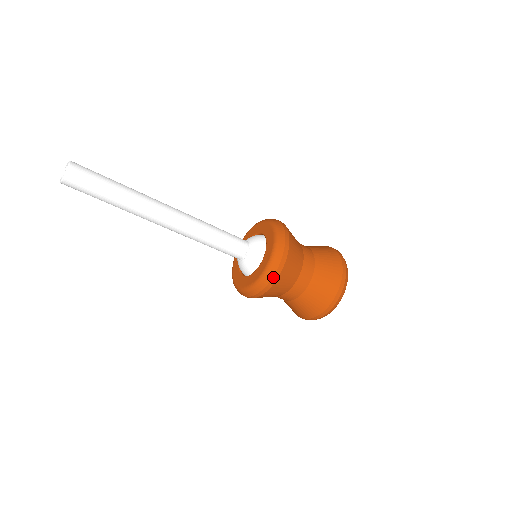
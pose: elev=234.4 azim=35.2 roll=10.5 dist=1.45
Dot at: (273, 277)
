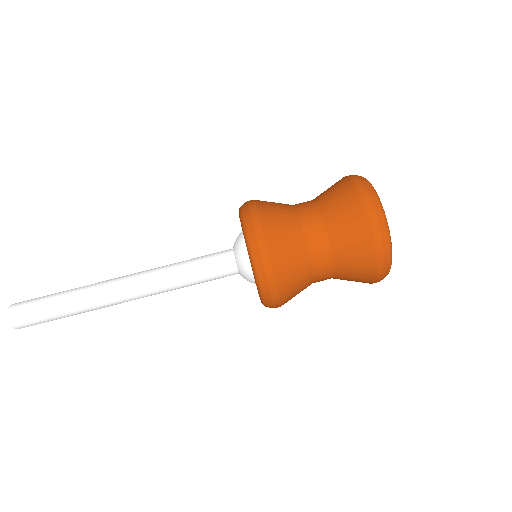
Dot at: (266, 274)
